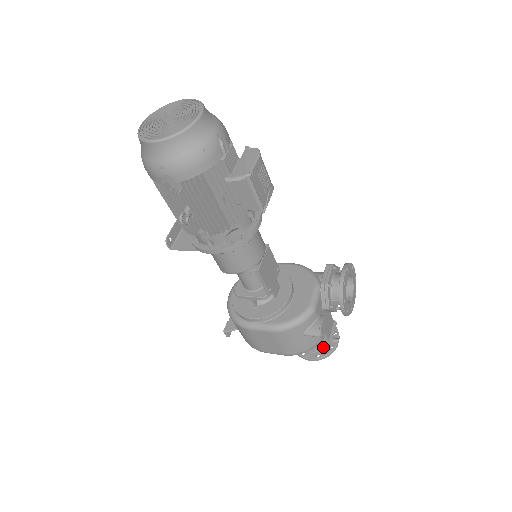
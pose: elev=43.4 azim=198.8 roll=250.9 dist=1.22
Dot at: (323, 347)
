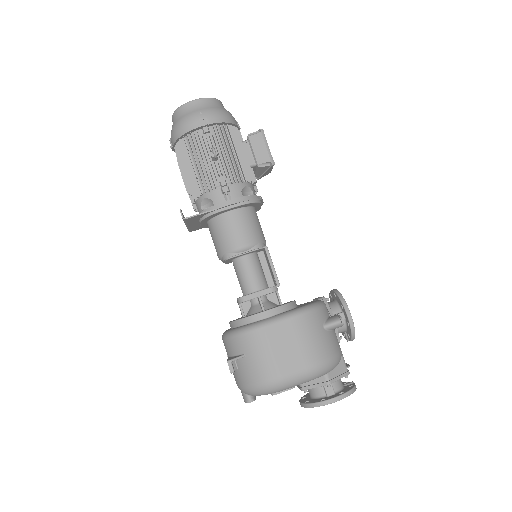
Dot at: (344, 375)
